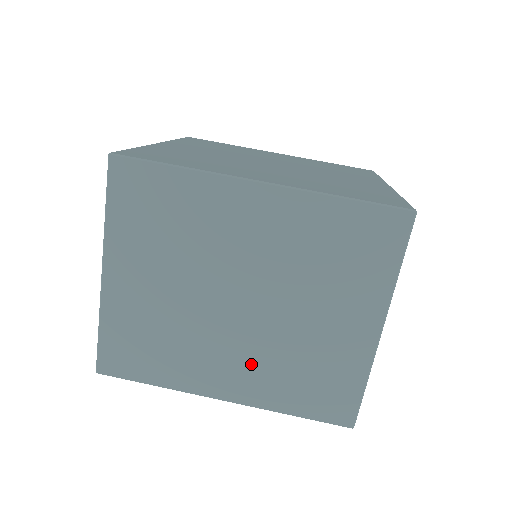
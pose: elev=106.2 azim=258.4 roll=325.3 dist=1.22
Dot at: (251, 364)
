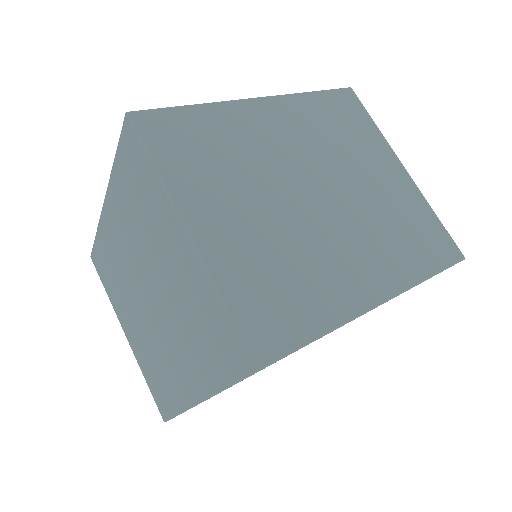
Dot at: (369, 247)
